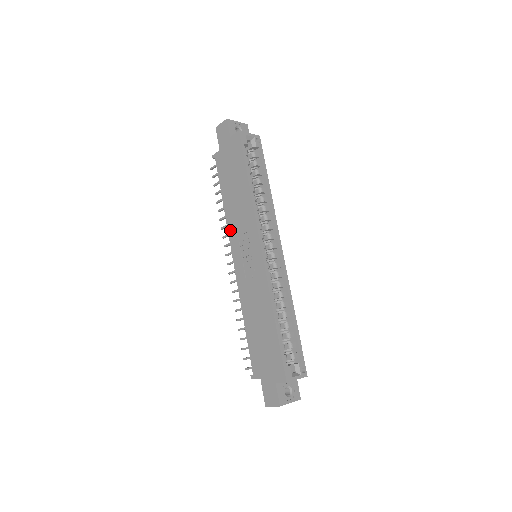
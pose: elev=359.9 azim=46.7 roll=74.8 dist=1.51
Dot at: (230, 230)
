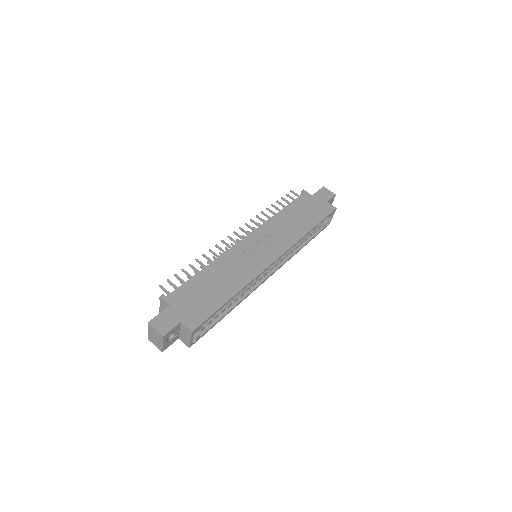
Dot at: (266, 225)
